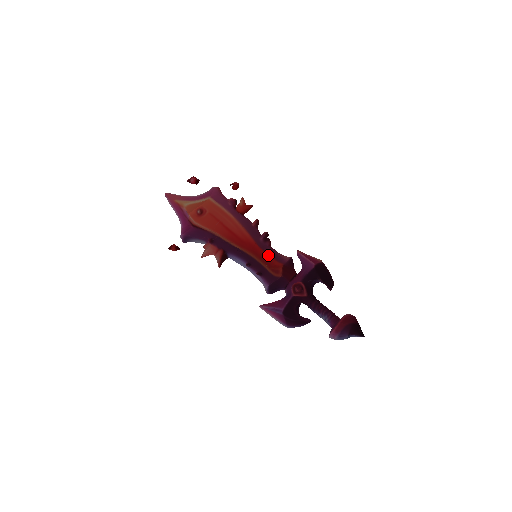
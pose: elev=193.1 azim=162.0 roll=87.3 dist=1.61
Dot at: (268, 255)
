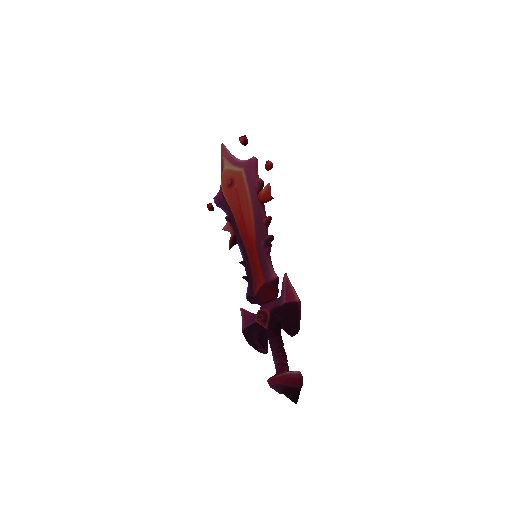
Dot at: (259, 263)
